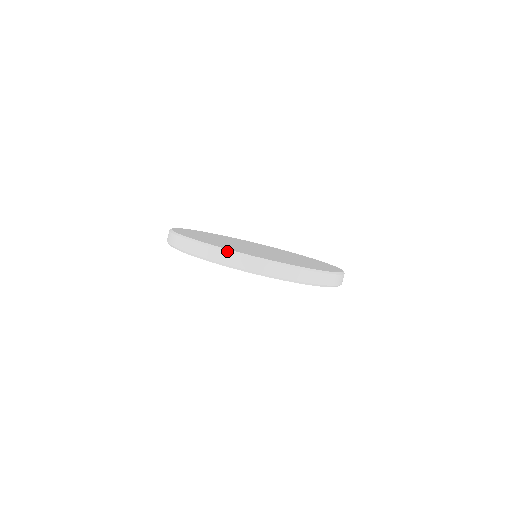
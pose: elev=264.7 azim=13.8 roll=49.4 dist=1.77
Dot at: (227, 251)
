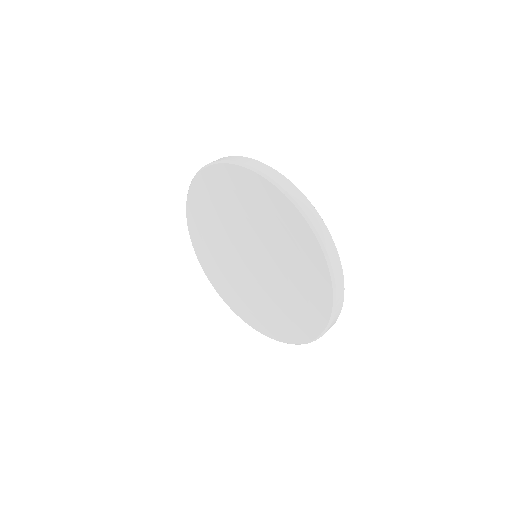
Dot at: occluded
